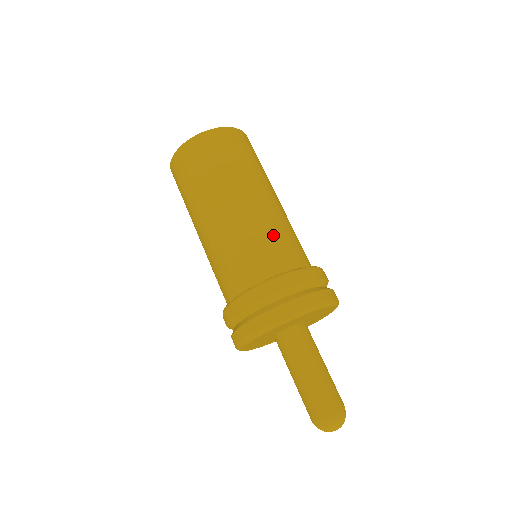
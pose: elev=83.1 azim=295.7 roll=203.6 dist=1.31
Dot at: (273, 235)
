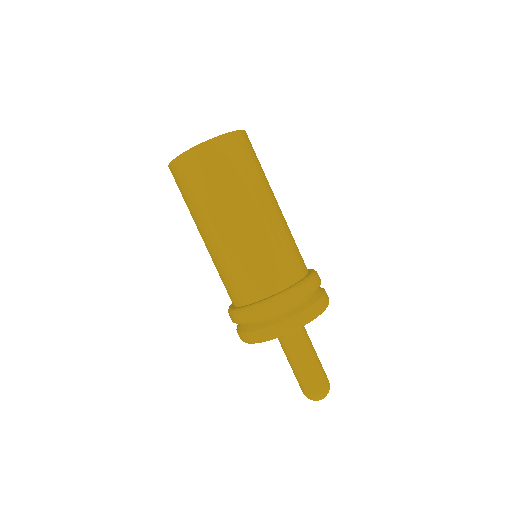
Dot at: (275, 252)
